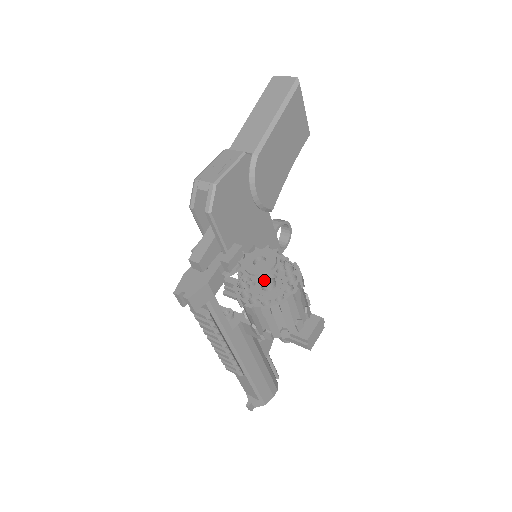
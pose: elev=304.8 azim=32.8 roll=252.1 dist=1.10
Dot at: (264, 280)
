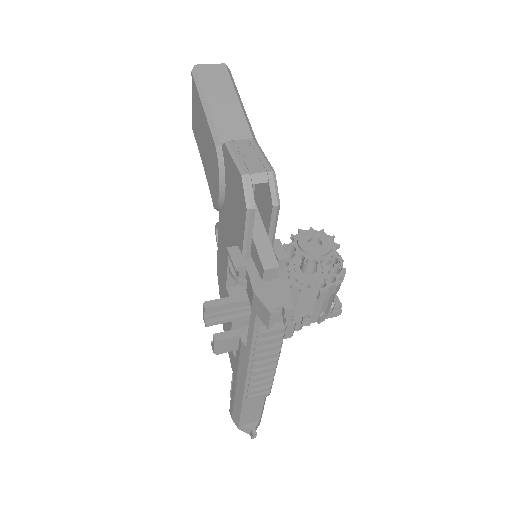
Dot at: (338, 254)
